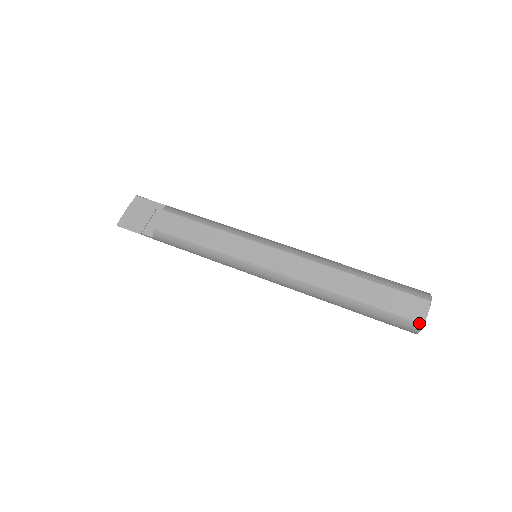
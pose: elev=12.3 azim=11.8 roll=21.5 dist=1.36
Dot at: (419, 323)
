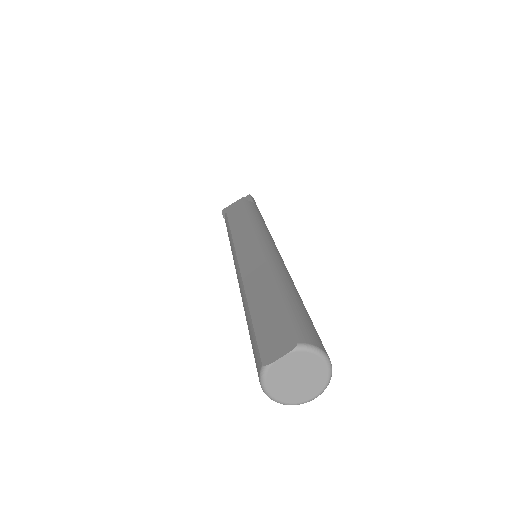
Dot at: (262, 363)
